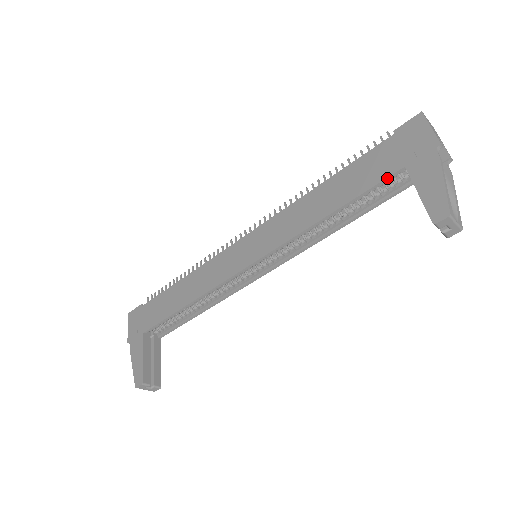
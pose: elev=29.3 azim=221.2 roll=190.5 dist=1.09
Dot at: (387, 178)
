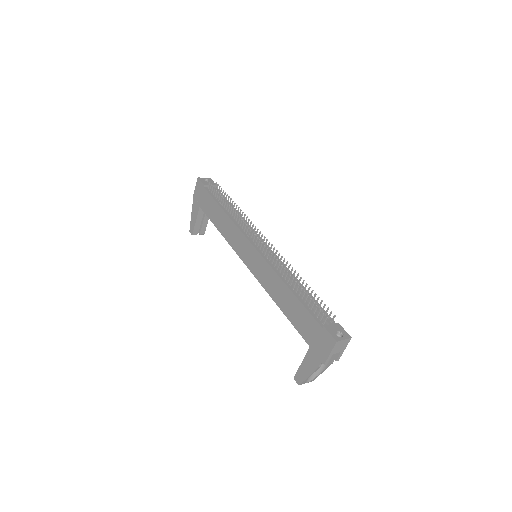
Dot at: (303, 337)
